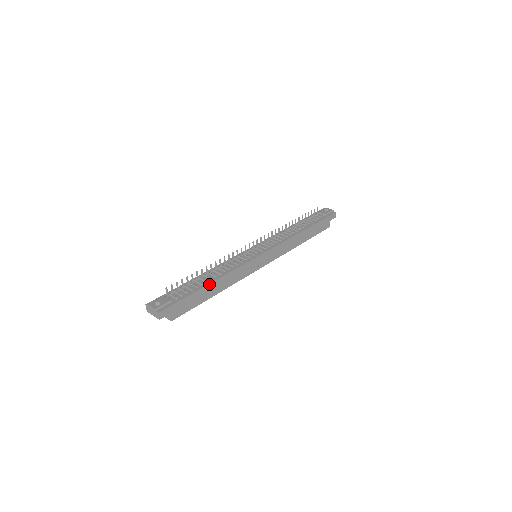
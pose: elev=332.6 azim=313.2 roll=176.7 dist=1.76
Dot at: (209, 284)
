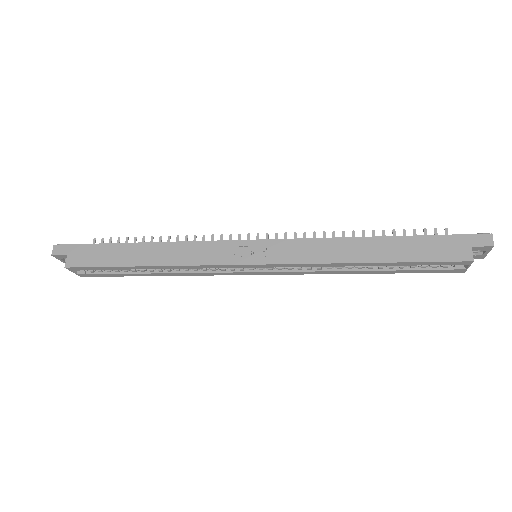
Dot at: (138, 243)
